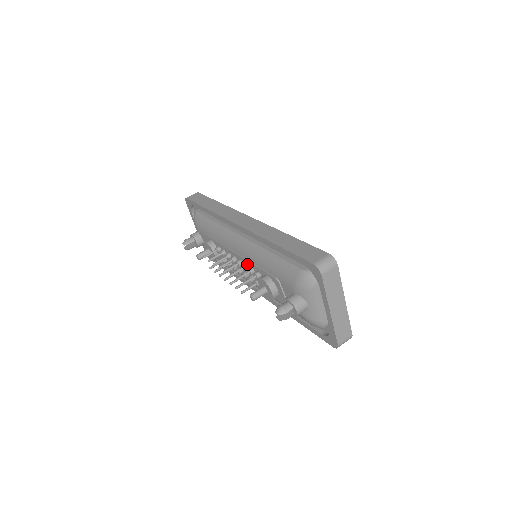
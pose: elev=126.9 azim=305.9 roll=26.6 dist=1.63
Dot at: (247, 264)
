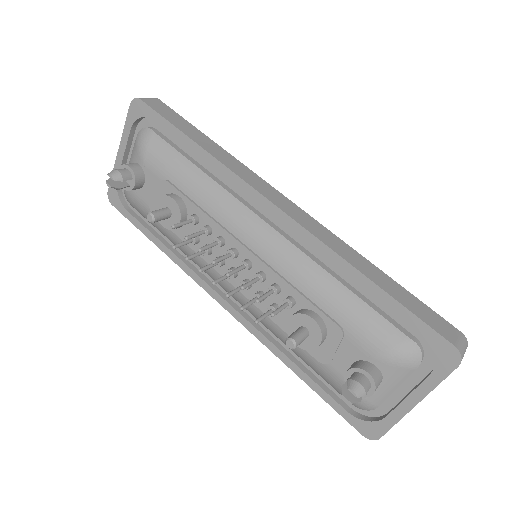
Dot at: (268, 275)
